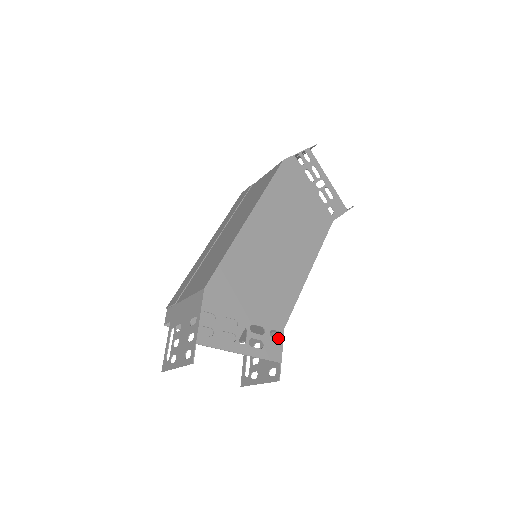
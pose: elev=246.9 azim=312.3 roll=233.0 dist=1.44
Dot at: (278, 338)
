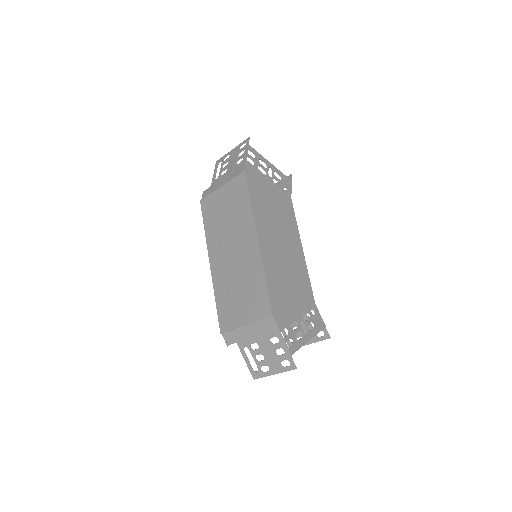
Dot at: (316, 312)
